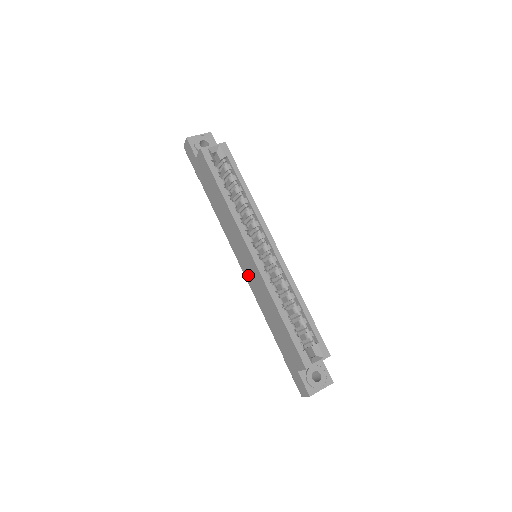
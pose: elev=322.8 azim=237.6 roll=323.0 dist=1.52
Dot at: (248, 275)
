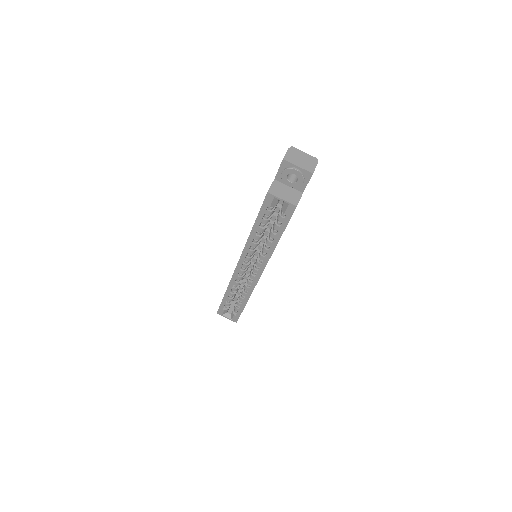
Dot at: occluded
